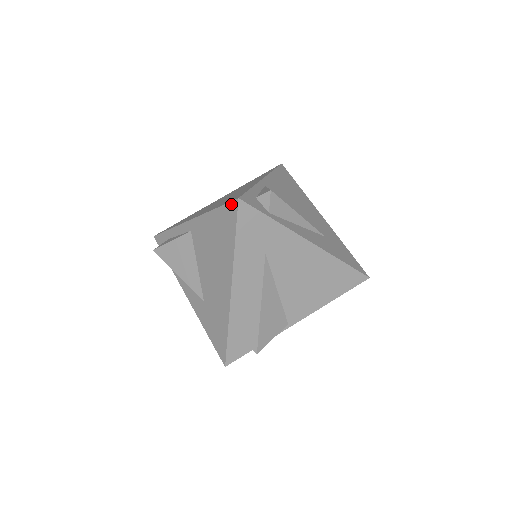
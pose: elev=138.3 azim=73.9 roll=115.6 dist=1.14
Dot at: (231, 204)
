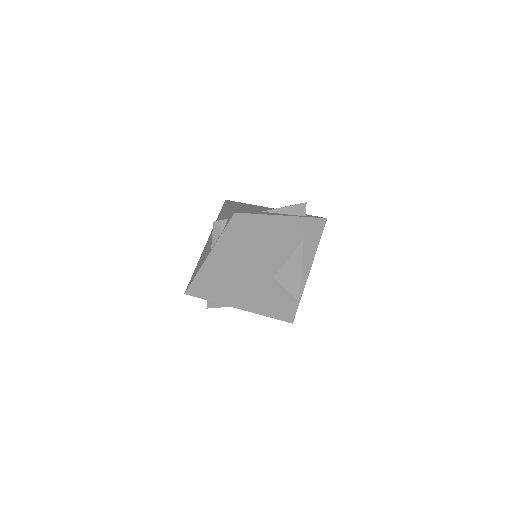
Dot at: (285, 321)
